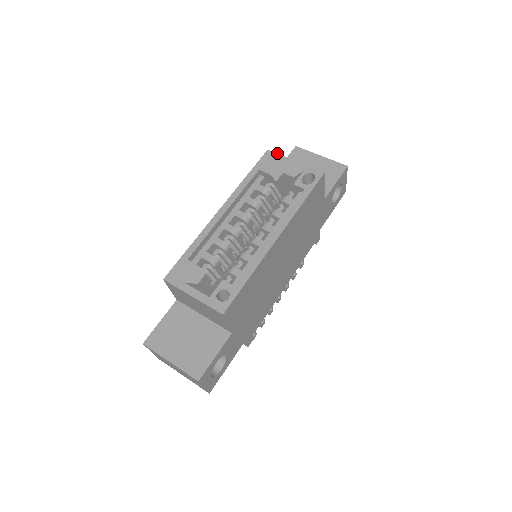
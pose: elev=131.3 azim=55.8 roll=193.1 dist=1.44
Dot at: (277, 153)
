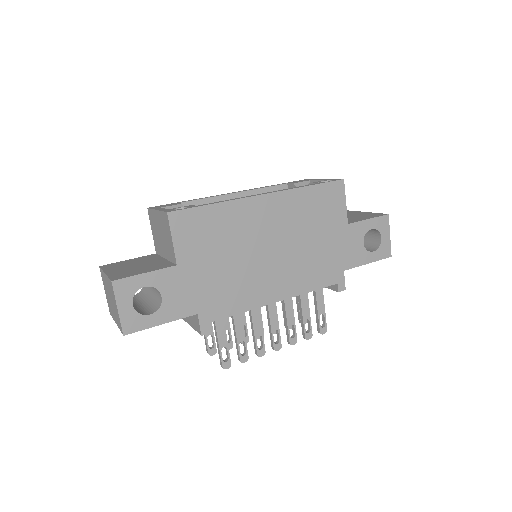
Dot at: (311, 179)
